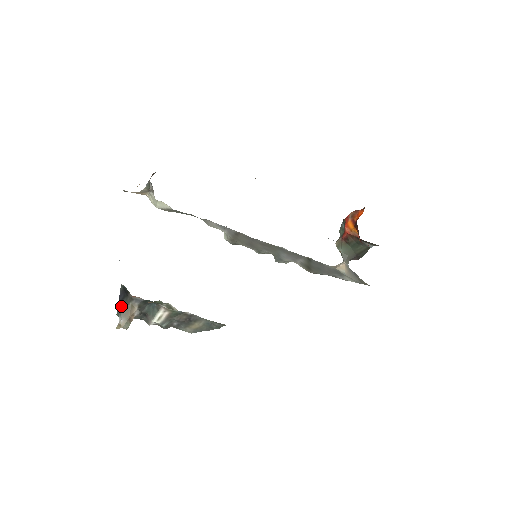
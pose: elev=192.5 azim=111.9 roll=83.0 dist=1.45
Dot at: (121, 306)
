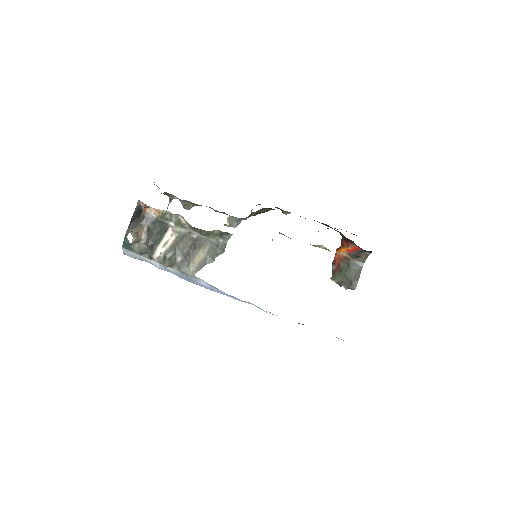
Dot at: (132, 226)
